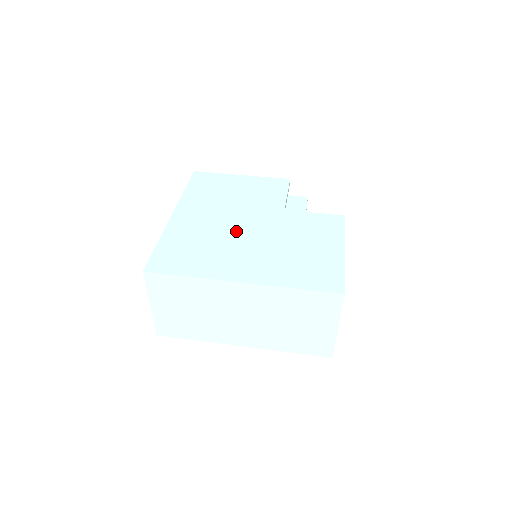
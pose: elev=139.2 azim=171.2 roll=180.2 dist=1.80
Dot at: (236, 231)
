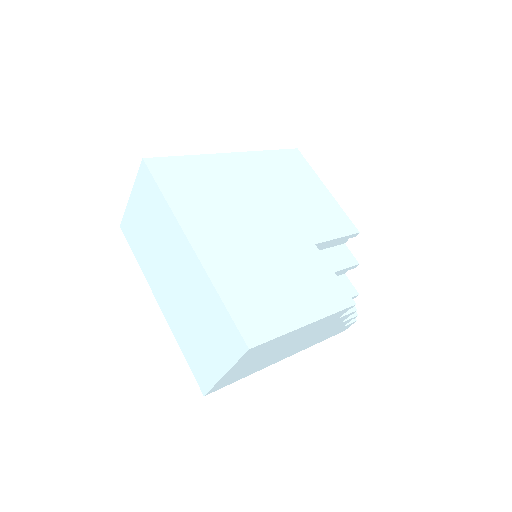
Dot at: (252, 213)
